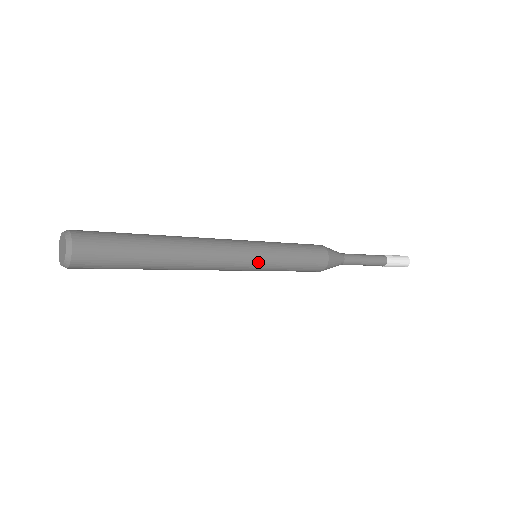
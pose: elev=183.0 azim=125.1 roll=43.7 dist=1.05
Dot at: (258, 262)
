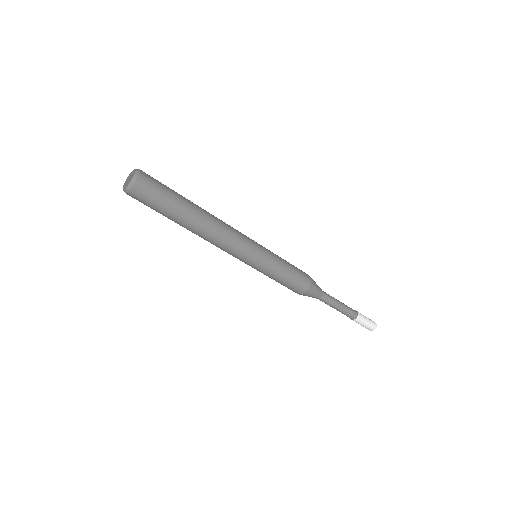
Dot at: (260, 247)
